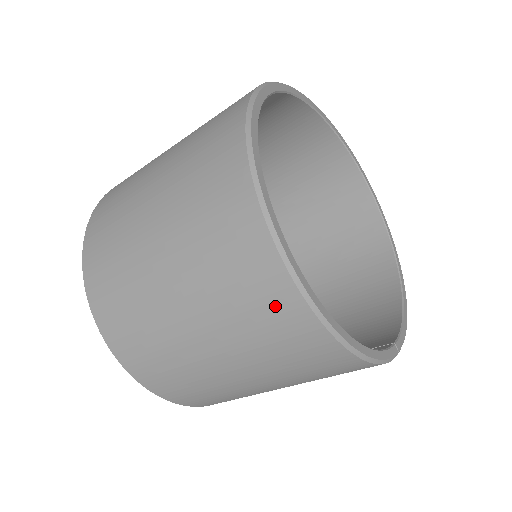
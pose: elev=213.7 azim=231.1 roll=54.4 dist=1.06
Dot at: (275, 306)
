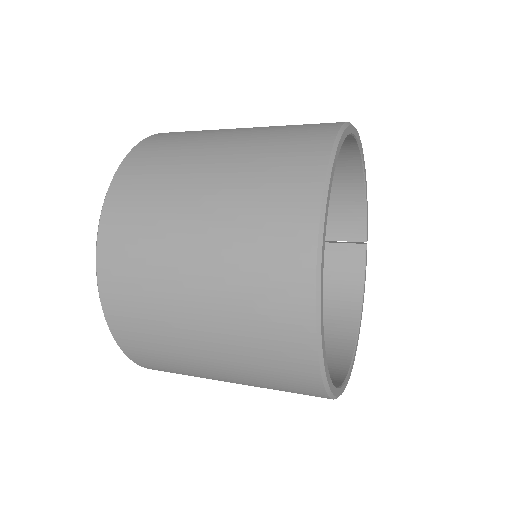
Dot at: occluded
